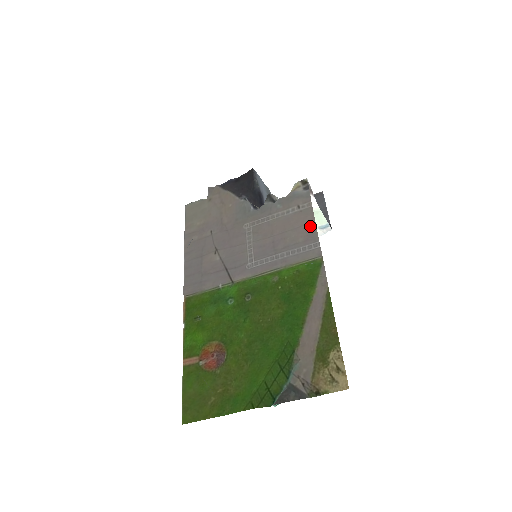
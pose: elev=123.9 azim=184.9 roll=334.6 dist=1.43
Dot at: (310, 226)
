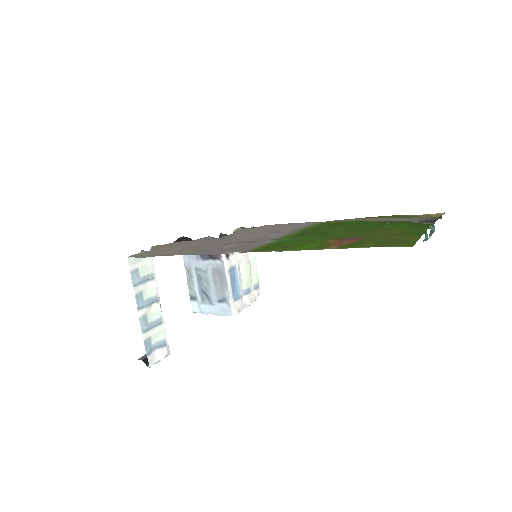
Dot at: (285, 224)
